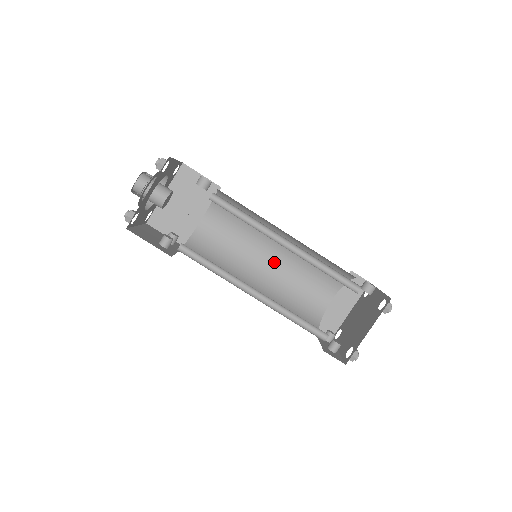
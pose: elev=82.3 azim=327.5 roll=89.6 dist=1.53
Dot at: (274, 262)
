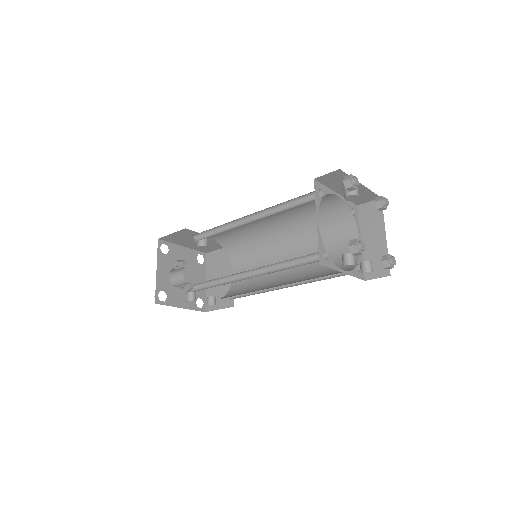
Dot at: occluded
